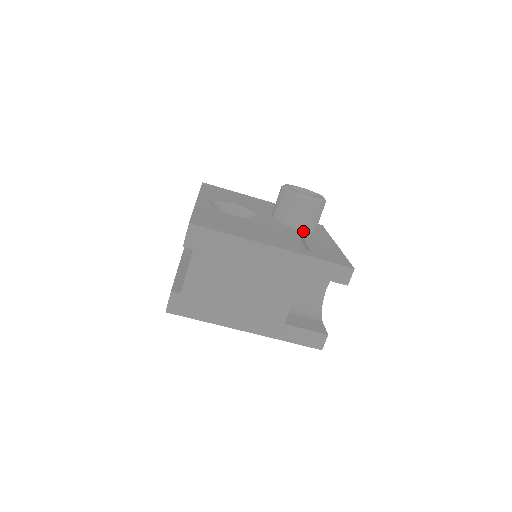
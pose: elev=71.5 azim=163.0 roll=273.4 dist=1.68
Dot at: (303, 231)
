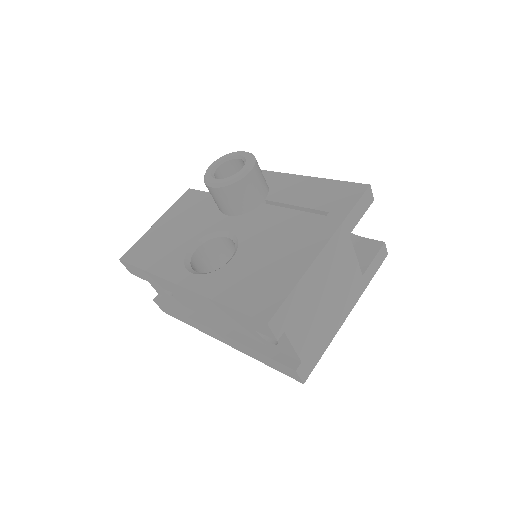
Dot at: (270, 197)
